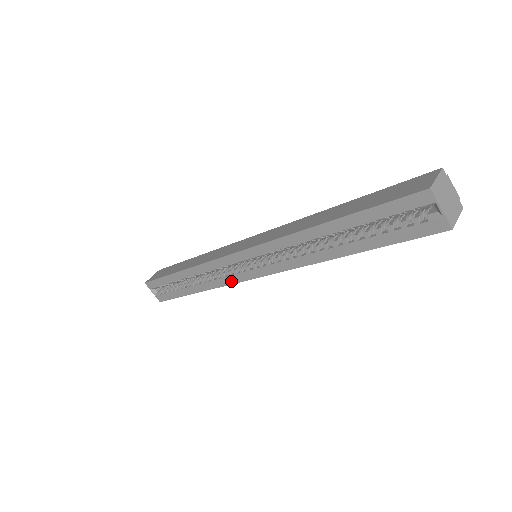
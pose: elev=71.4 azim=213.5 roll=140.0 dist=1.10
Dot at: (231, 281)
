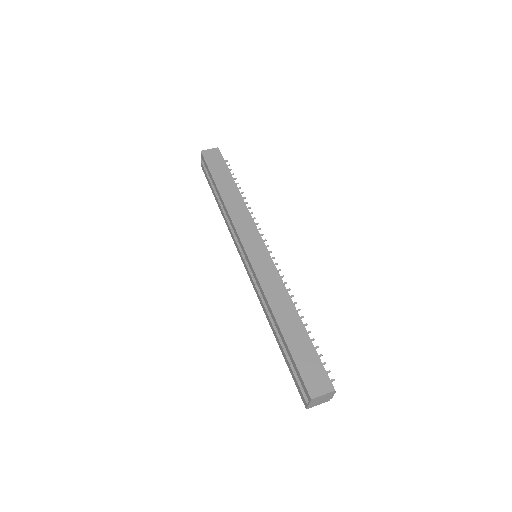
Dot at: (235, 243)
